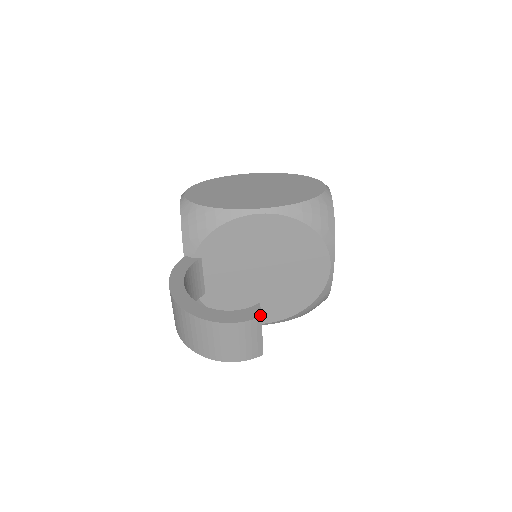
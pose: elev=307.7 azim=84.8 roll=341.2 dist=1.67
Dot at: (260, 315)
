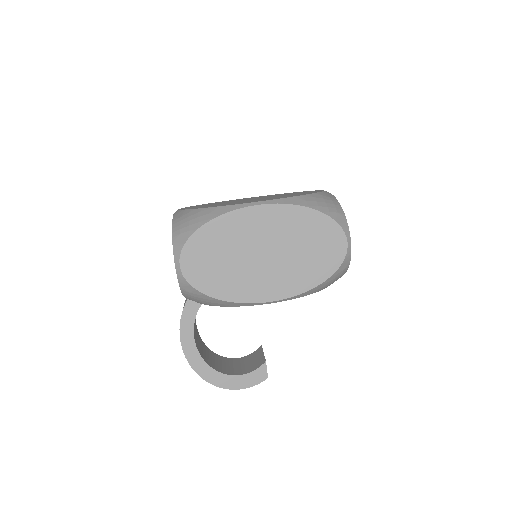
Dot at: (267, 377)
